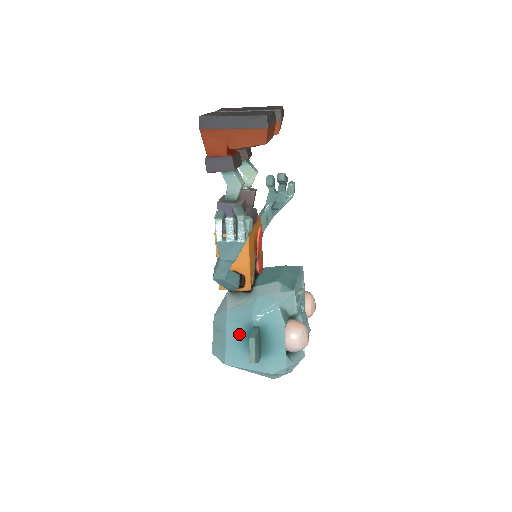
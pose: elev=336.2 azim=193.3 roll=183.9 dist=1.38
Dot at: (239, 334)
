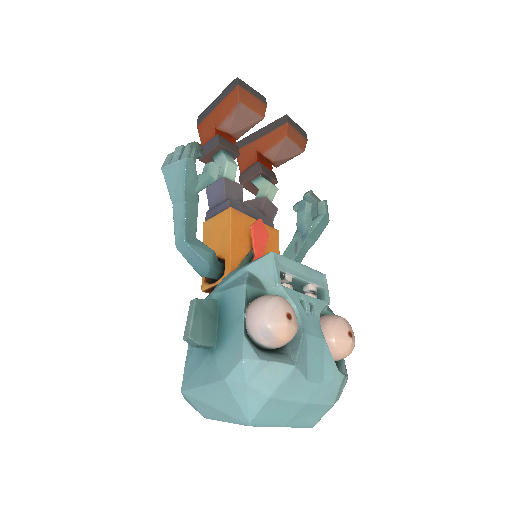
Dot at: occluded
